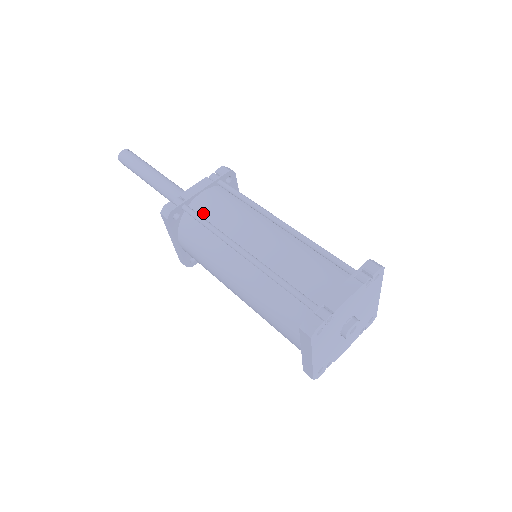
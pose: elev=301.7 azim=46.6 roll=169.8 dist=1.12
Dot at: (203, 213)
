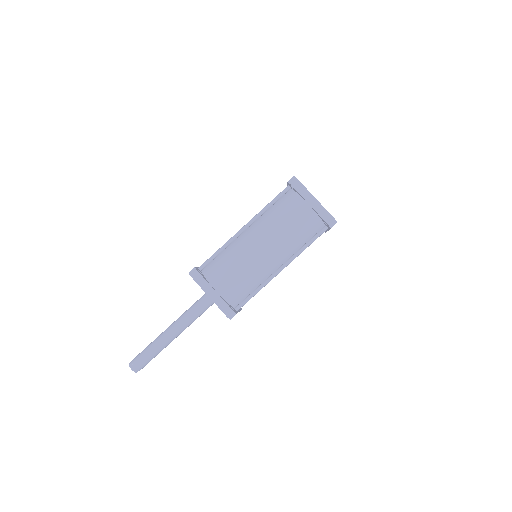
Dot at: occluded
